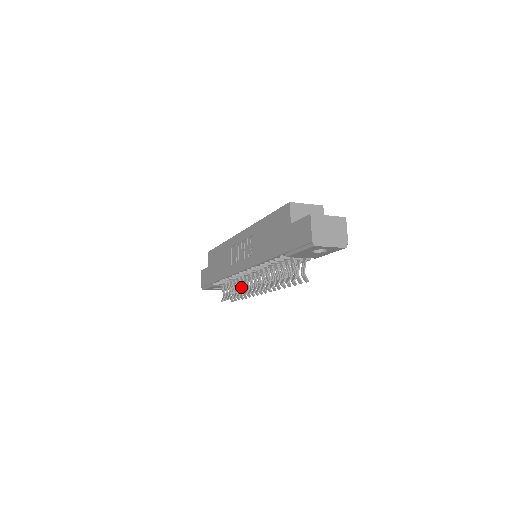
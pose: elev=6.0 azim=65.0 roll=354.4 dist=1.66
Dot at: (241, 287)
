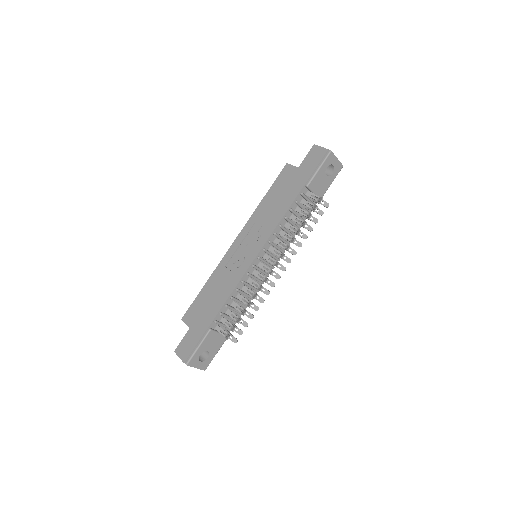
Dot at: (253, 292)
